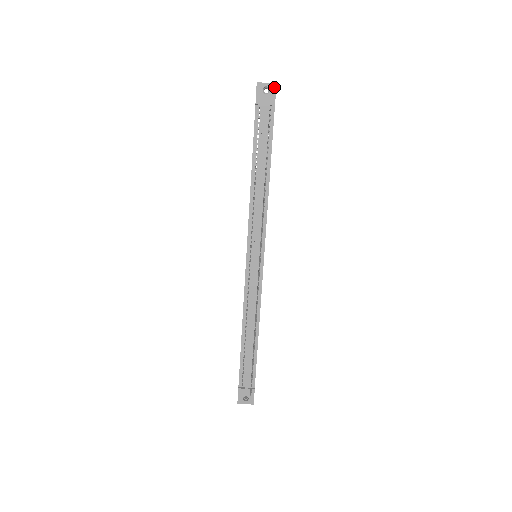
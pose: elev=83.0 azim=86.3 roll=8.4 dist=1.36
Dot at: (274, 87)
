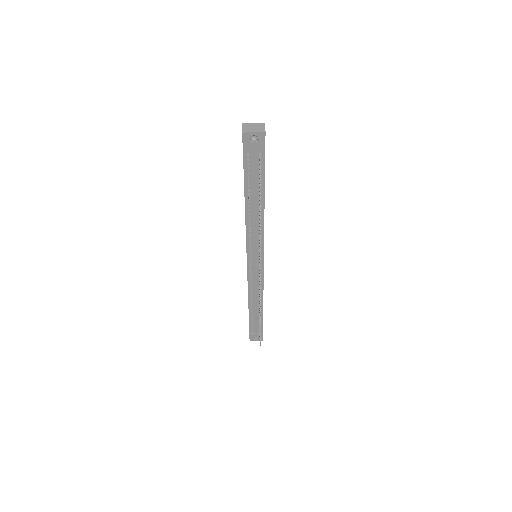
Dot at: (263, 136)
